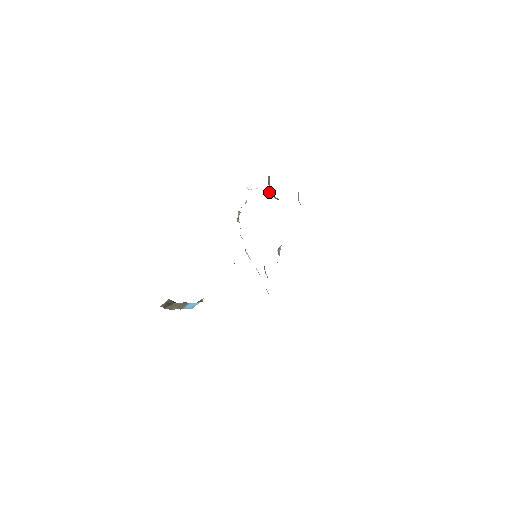
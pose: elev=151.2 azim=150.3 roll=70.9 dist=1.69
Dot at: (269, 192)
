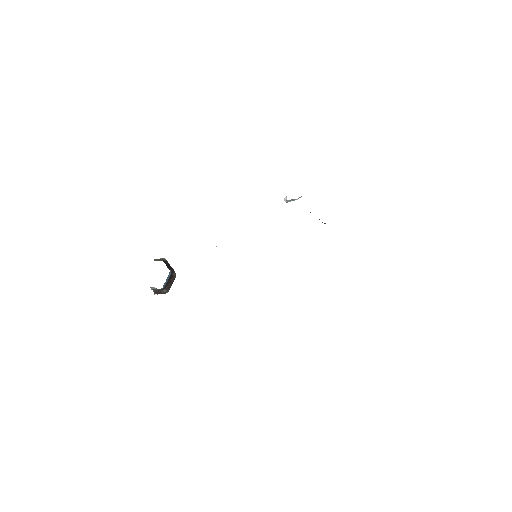
Dot at: occluded
